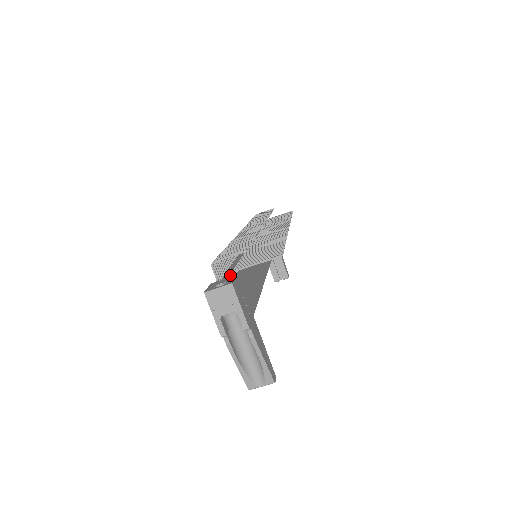
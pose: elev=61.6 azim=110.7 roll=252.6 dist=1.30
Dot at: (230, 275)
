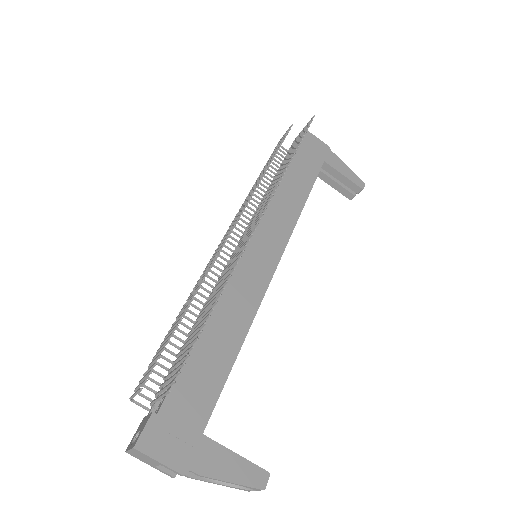
Dot at: occluded
